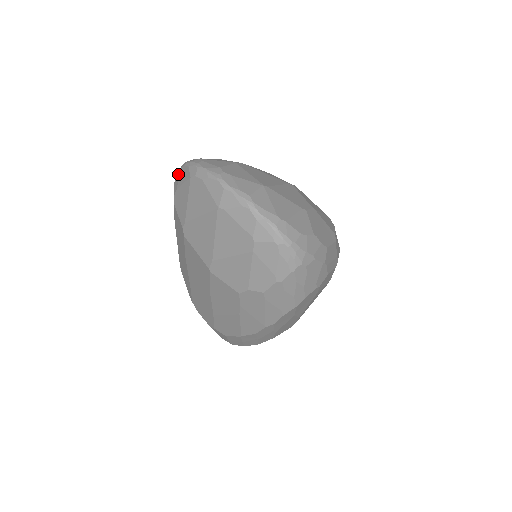
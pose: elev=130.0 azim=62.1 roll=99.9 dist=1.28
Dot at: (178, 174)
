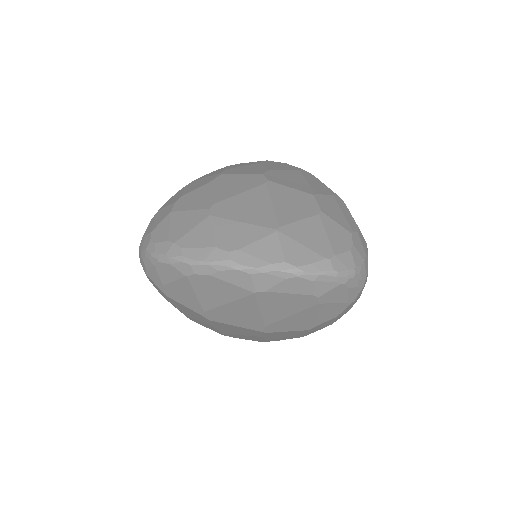
Dot at: (150, 269)
